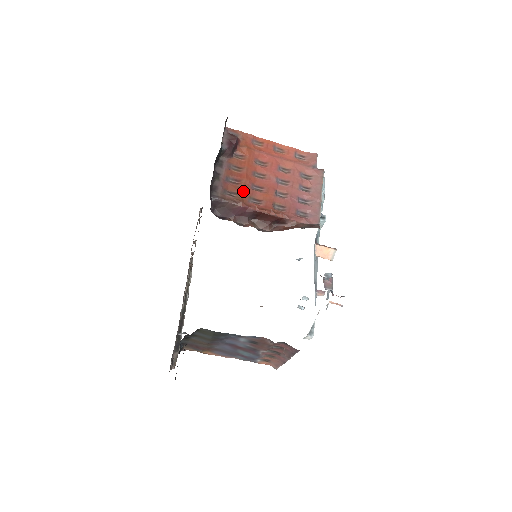
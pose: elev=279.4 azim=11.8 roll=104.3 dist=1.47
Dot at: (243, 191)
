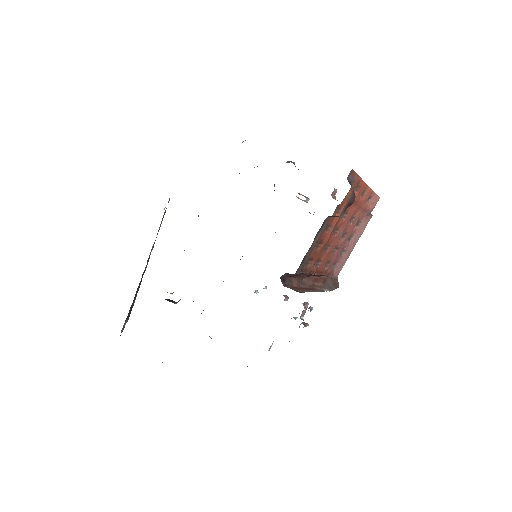
Dot at: (318, 256)
